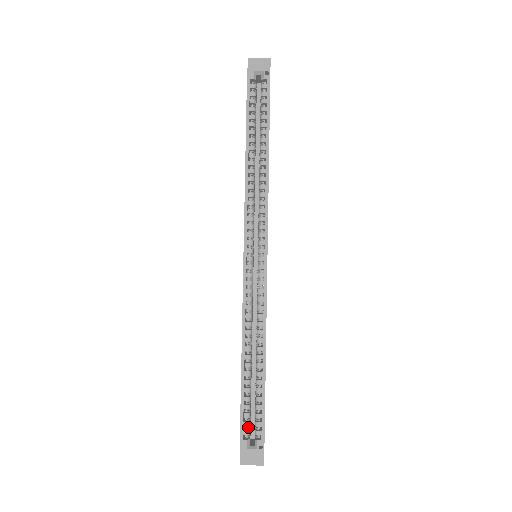
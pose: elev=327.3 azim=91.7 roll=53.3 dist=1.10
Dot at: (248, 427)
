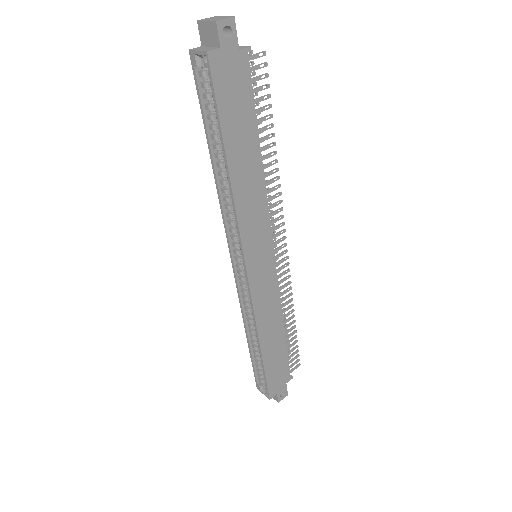
Dot at: (263, 377)
